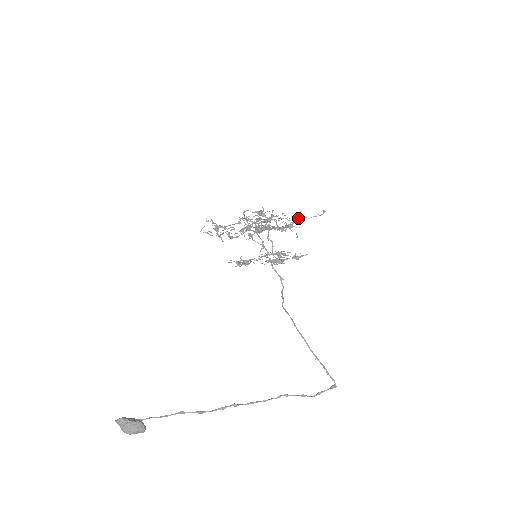
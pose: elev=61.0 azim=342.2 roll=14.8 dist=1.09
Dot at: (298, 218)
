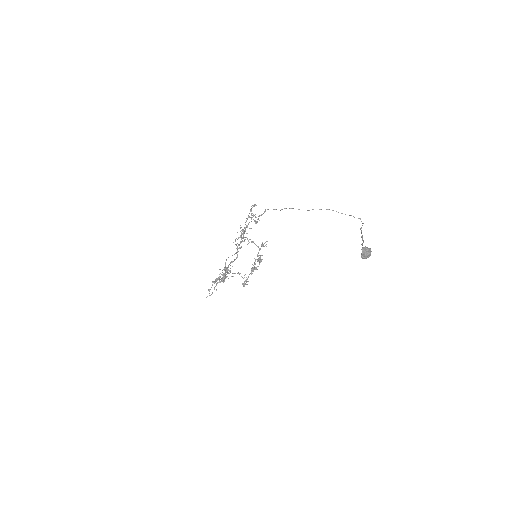
Dot at: occluded
